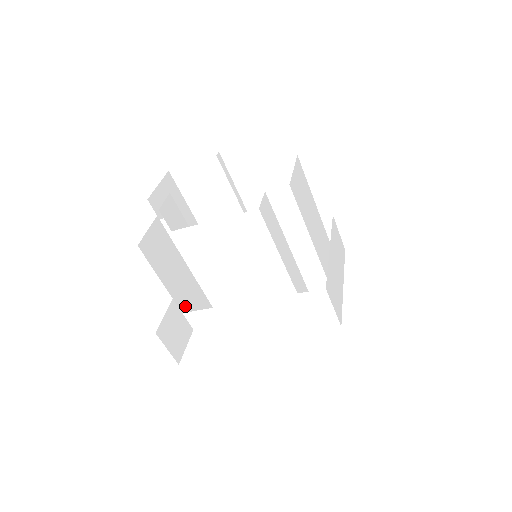
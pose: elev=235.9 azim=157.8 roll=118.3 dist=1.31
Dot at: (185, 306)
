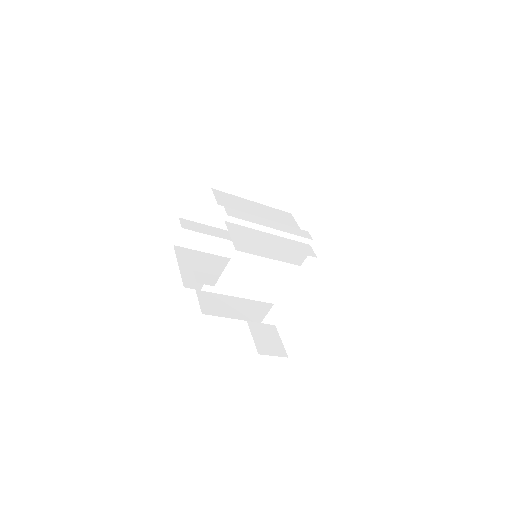
Dot at: occluded
